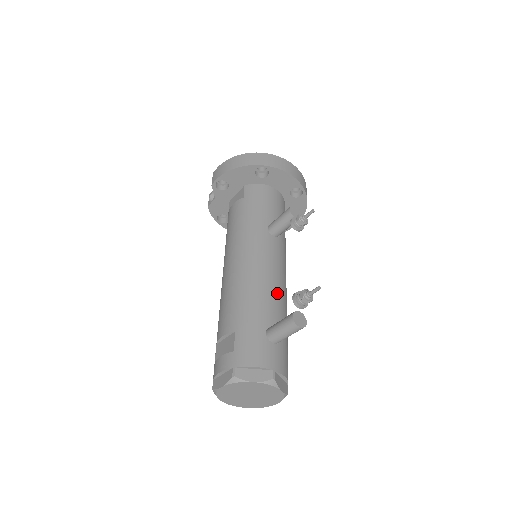
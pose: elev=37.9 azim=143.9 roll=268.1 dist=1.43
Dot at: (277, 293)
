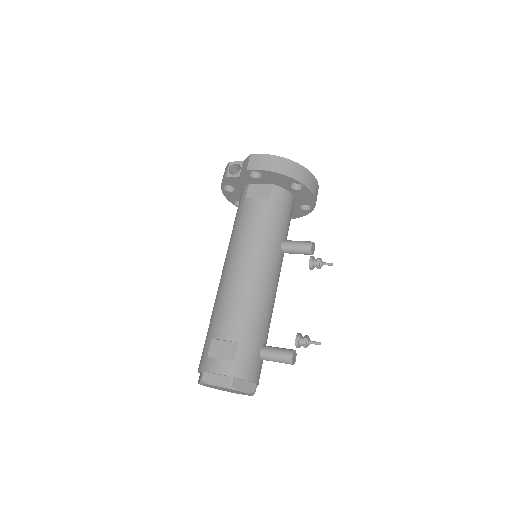
Dot at: (272, 312)
